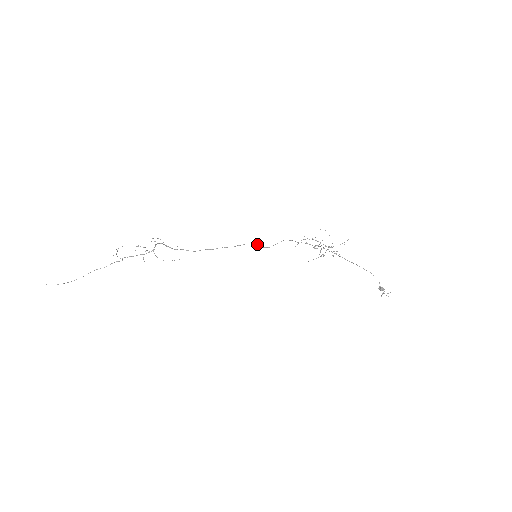
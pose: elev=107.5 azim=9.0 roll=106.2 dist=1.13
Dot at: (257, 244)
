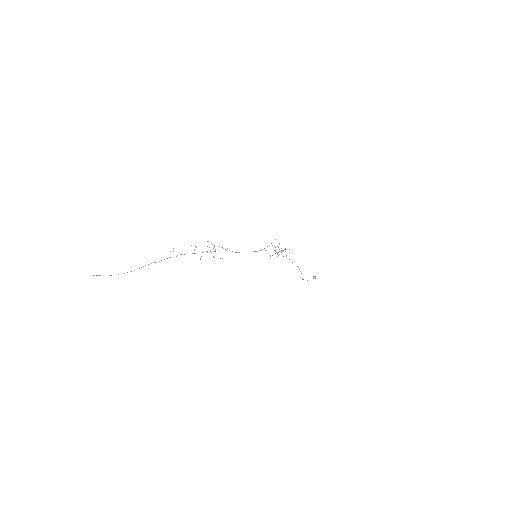
Dot at: occluded
